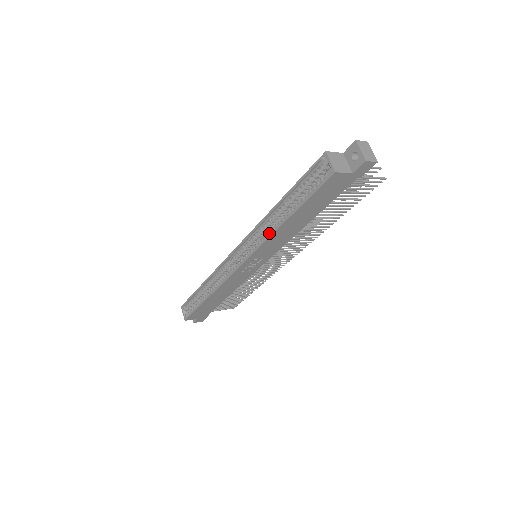
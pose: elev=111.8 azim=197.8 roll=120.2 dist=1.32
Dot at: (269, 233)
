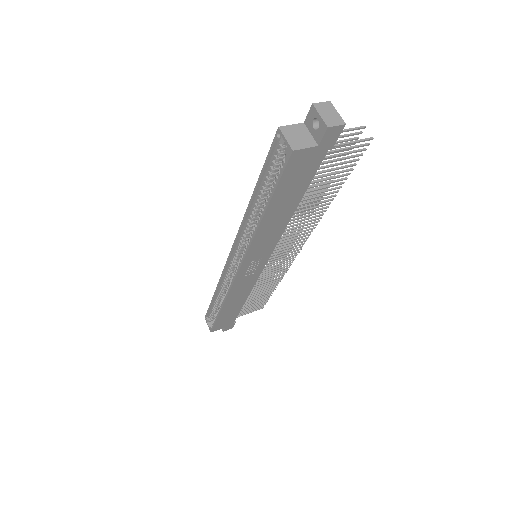
Dot at: (253, 232)
